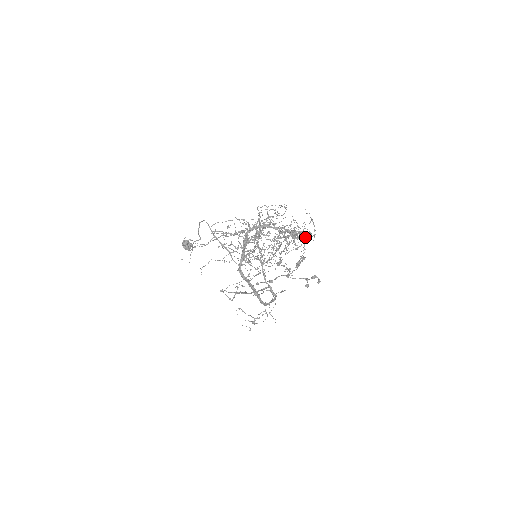
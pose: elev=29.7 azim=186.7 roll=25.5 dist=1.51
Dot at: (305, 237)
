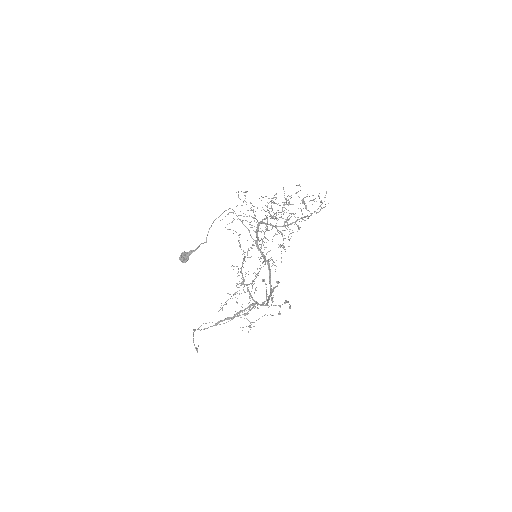
Dot at: occluded
